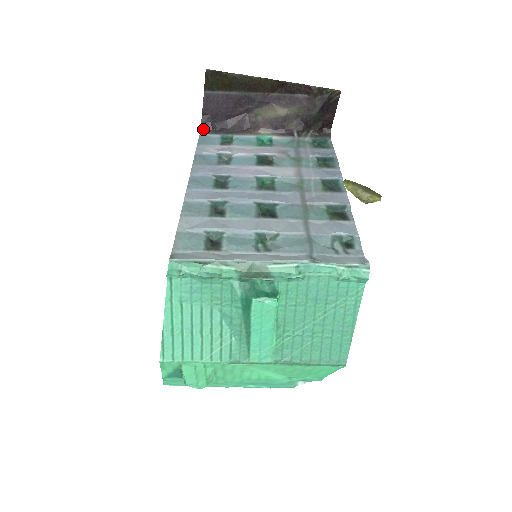
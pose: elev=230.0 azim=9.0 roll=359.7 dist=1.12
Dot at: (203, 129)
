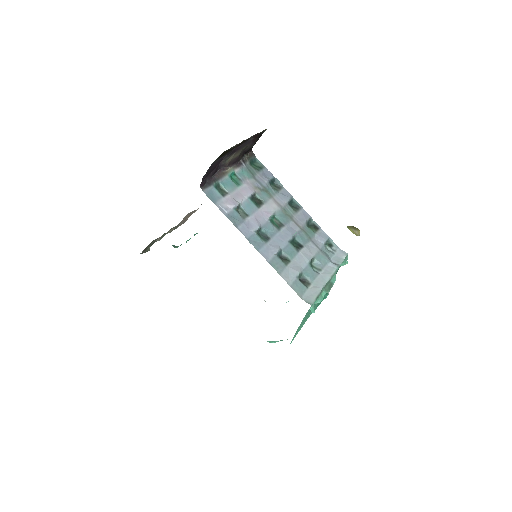
Dot at: (202, 186)
